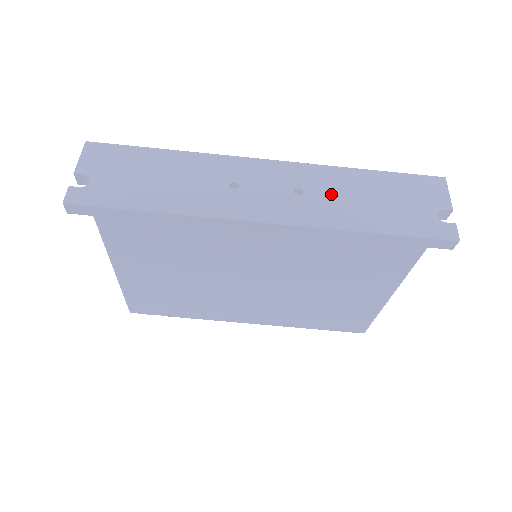
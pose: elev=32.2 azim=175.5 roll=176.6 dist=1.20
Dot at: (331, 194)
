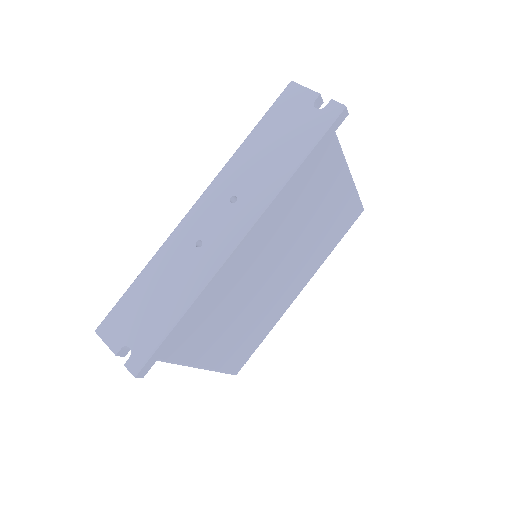
Dot at: (250, 176)
